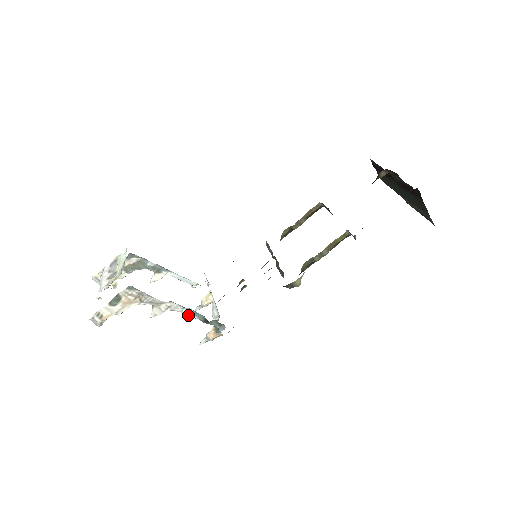
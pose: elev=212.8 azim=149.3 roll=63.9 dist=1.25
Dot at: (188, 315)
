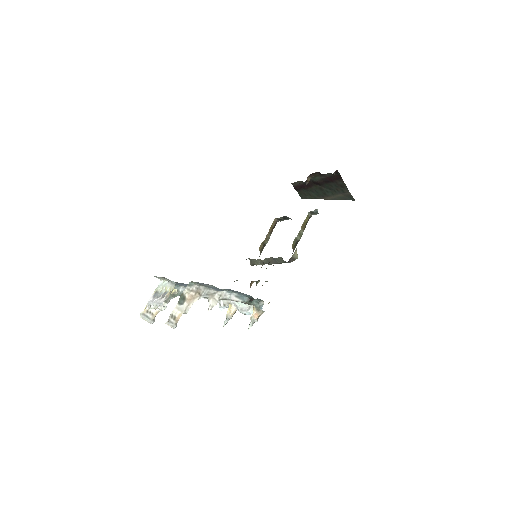
Dot at: (235, 300)
